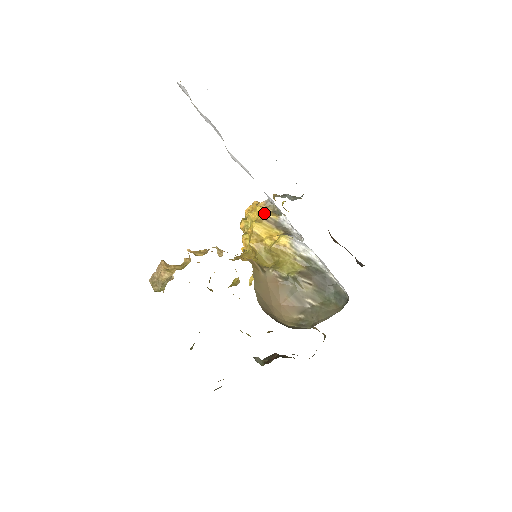
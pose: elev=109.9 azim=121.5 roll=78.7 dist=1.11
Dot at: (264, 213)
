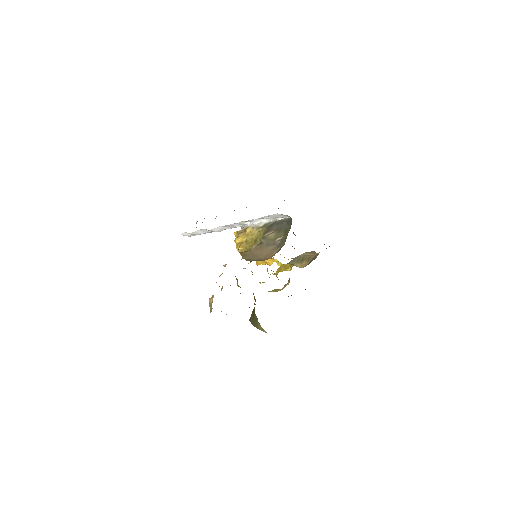
Dot at: (237, 232)
